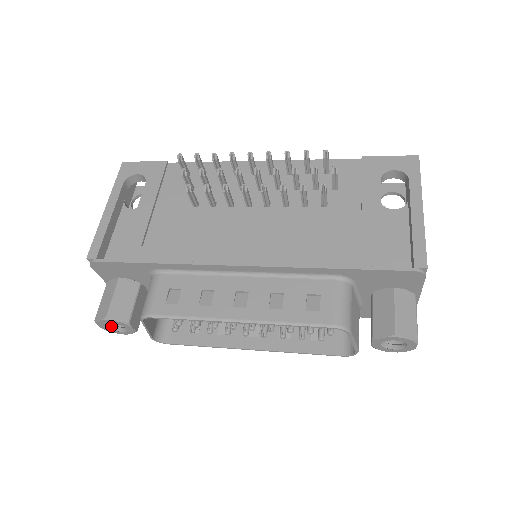
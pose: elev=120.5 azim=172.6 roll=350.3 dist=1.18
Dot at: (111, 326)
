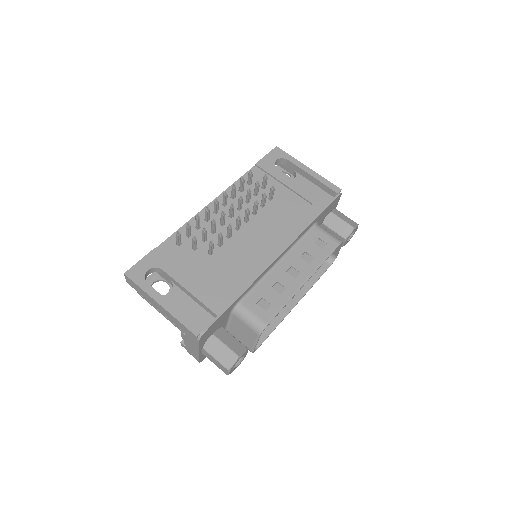
Dot at: occluded
